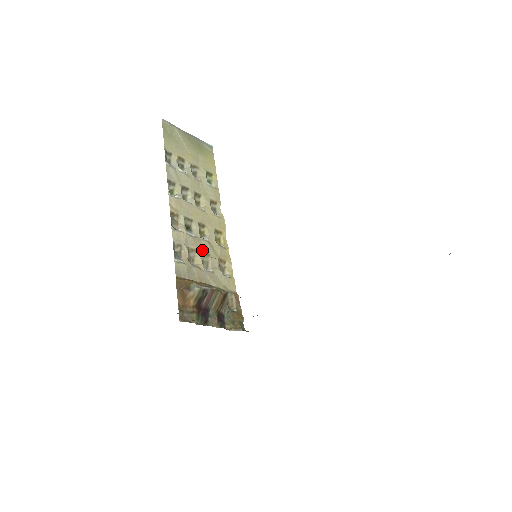
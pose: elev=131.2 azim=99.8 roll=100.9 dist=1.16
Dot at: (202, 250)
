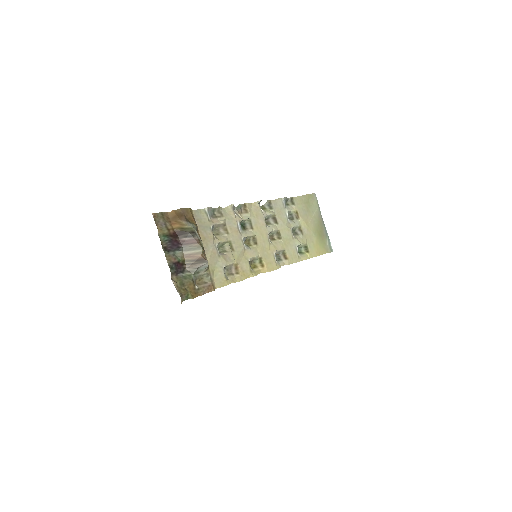
Dot at: (233, 242)
